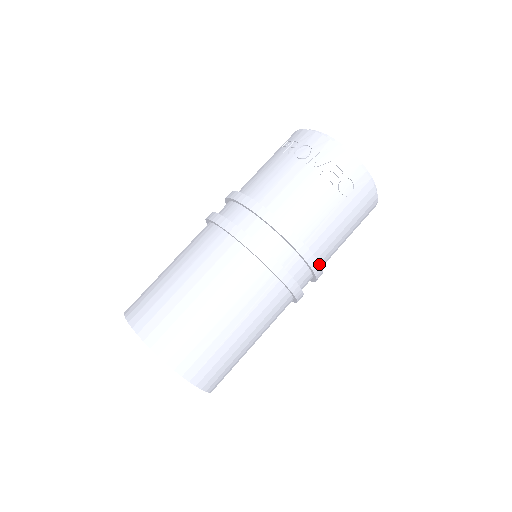
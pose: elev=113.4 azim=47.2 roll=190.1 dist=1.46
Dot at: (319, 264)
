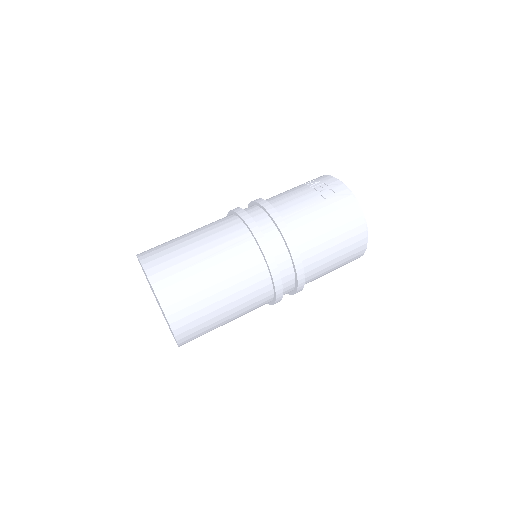
Dot at: (294, 240)
